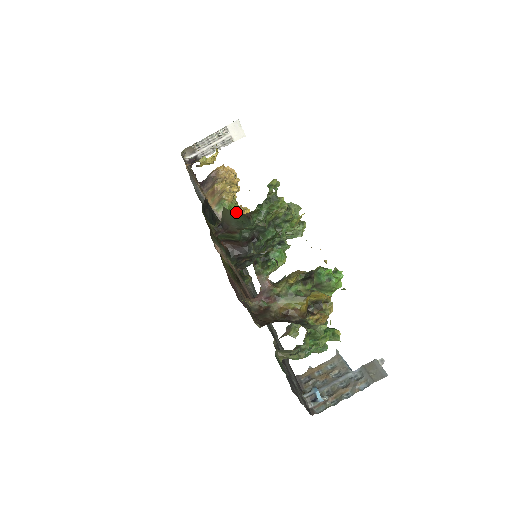
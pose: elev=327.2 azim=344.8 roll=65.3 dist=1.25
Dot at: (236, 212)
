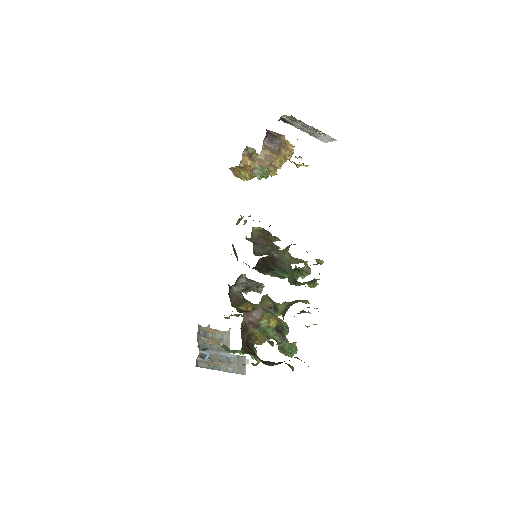
Dot at: occluded
